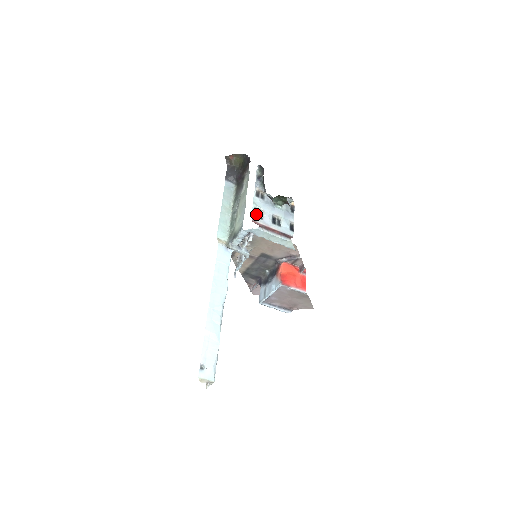
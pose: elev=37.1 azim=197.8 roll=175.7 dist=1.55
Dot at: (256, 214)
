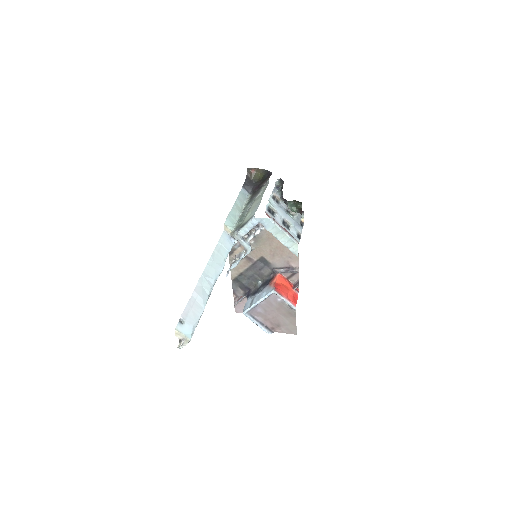
Dot at: (270, 210)
